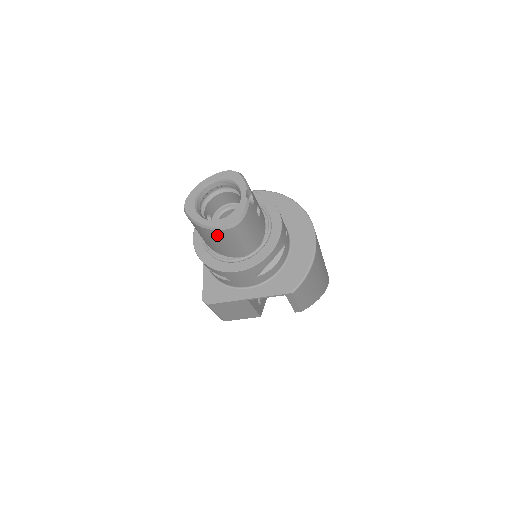
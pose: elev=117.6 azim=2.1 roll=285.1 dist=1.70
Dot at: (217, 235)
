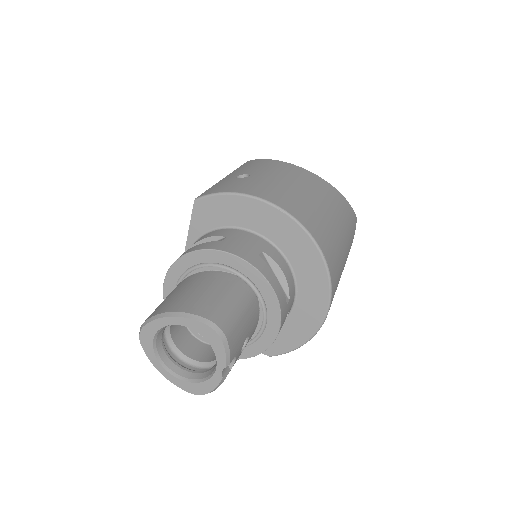
Dot at: occluded
